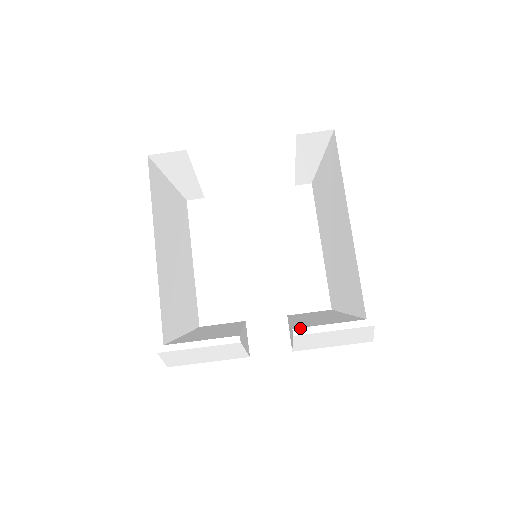
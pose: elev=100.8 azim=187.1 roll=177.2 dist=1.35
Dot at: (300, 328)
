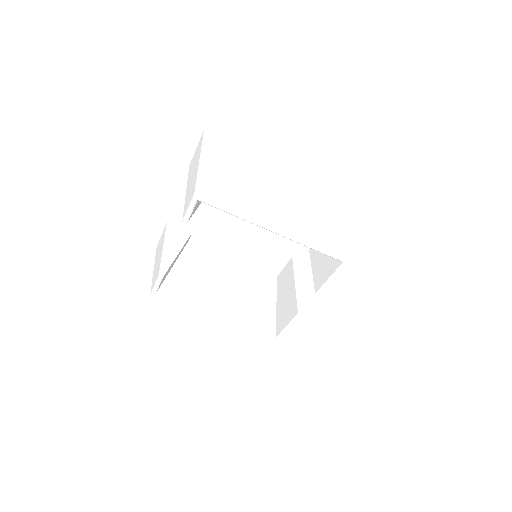
Dot at: (318, 291)
